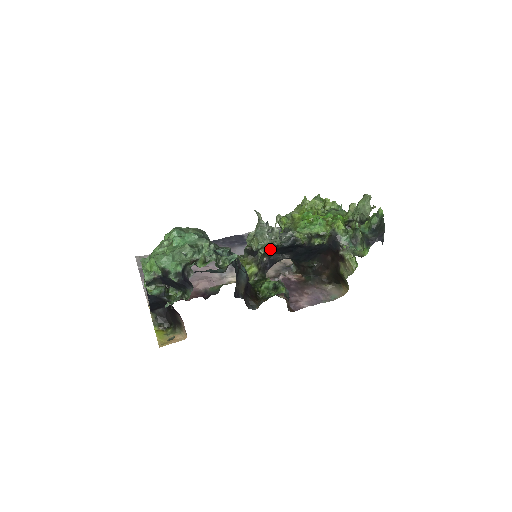
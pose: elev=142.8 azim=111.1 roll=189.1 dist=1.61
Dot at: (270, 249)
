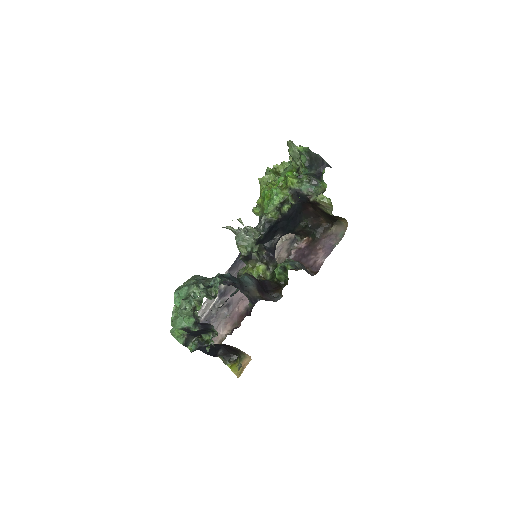
Dot at: (259, 243)
